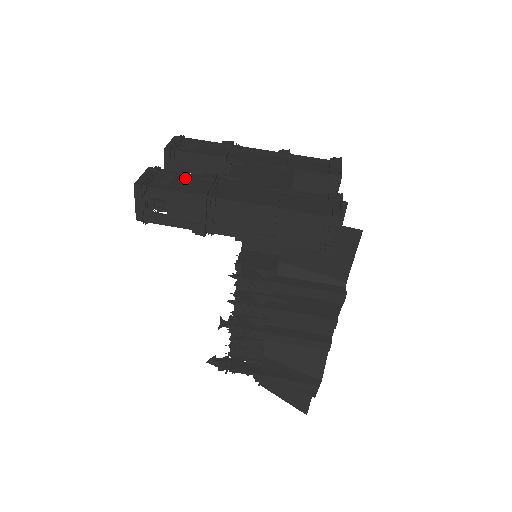
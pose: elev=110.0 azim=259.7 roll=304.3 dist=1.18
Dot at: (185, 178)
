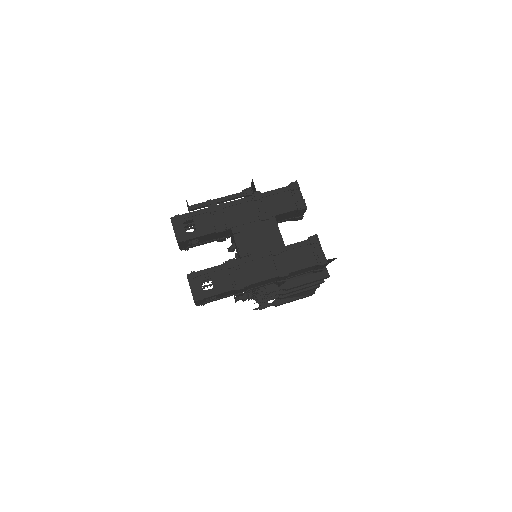
Dot at: (217, 273)
